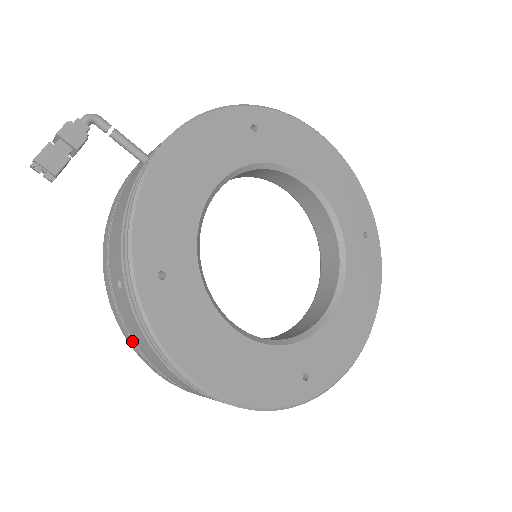
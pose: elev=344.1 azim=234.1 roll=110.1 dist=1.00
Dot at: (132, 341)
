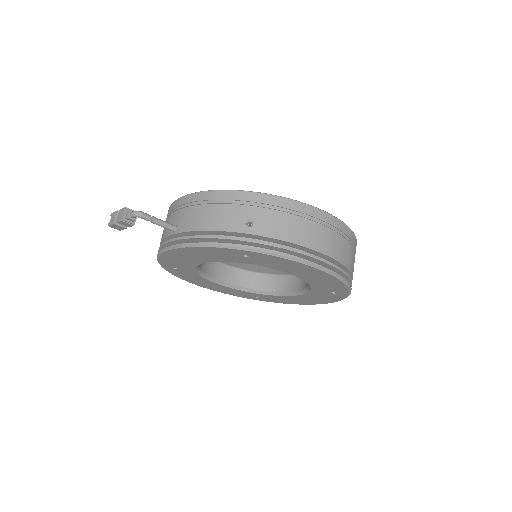
Dot at: occluded
